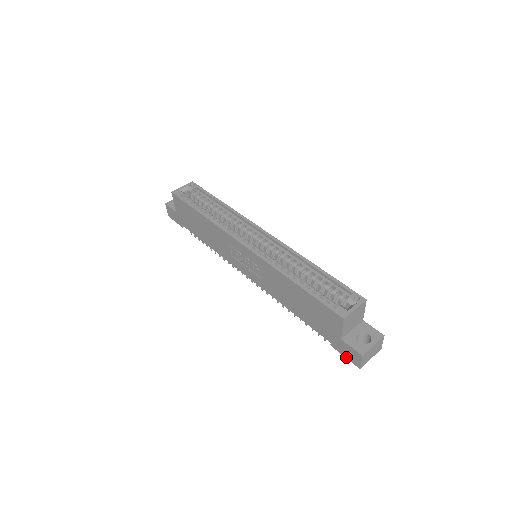
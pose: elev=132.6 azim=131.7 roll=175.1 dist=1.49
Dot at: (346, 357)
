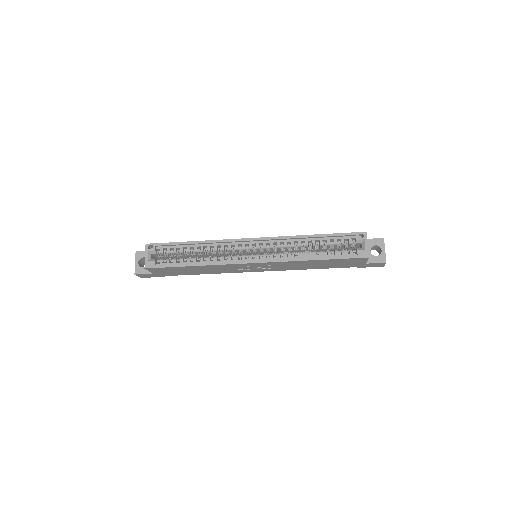
Dot at: occluded
